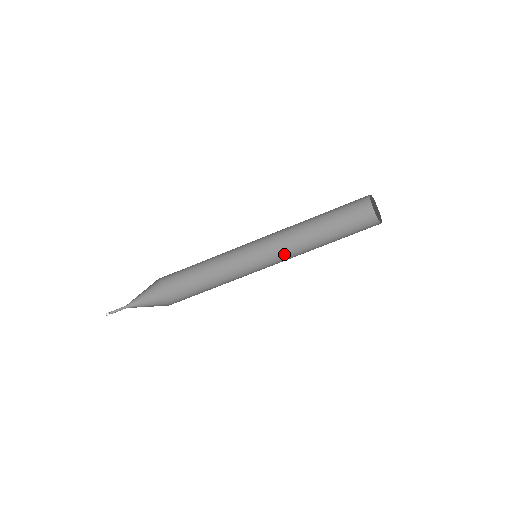
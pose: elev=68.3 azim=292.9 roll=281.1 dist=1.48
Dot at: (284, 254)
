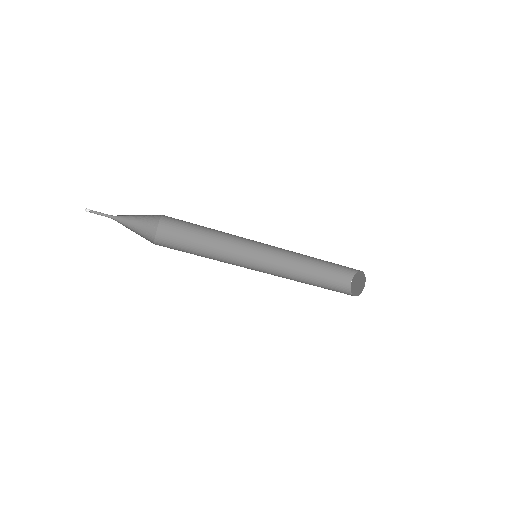
Dot at: (273, 272)
